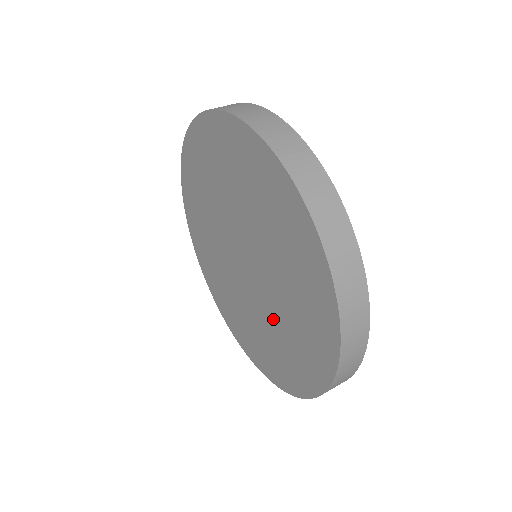
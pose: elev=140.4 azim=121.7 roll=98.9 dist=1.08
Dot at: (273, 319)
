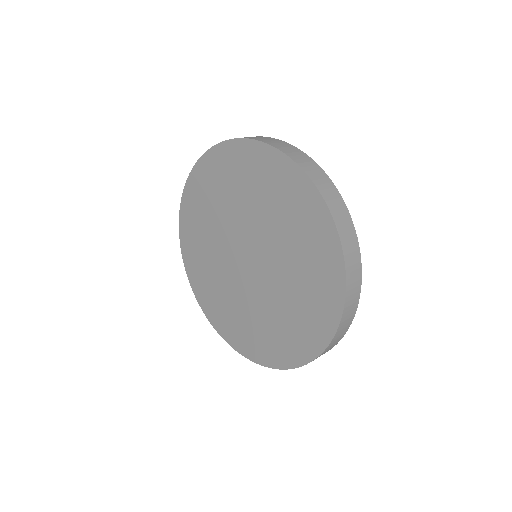
Dot at: (286, 275)
